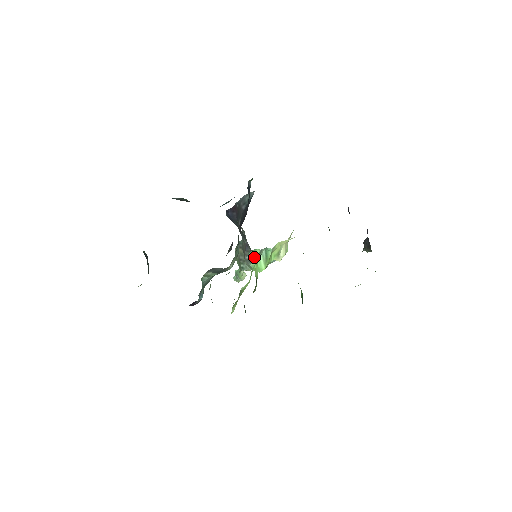
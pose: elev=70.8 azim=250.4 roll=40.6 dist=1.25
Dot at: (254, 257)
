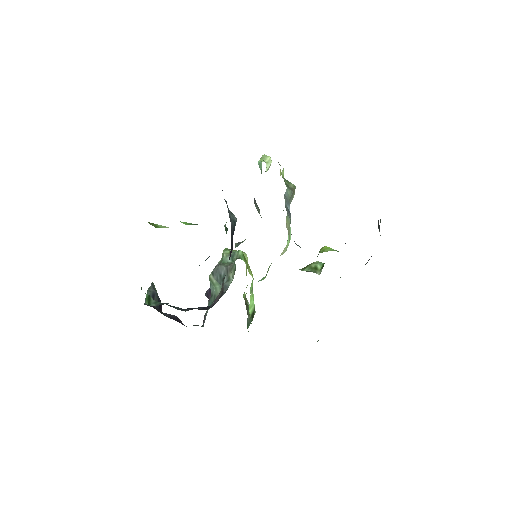
Dot at: occluded
